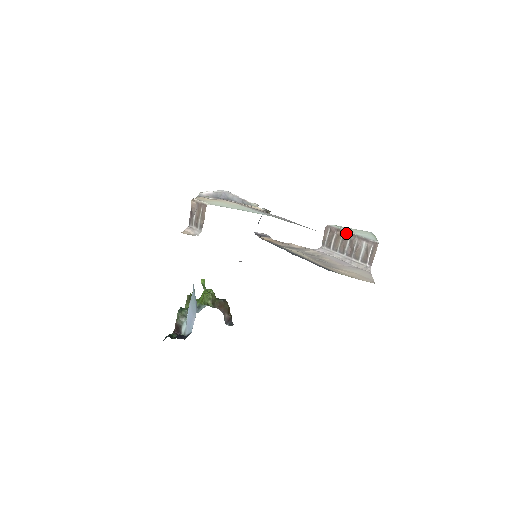
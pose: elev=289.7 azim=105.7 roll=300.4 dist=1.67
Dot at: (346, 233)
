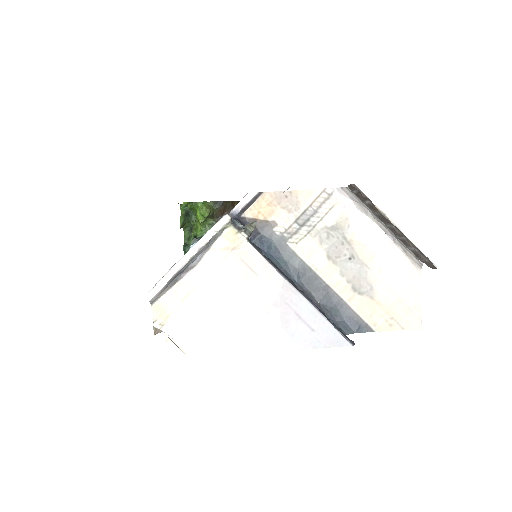
Dot at: (387, 221)
